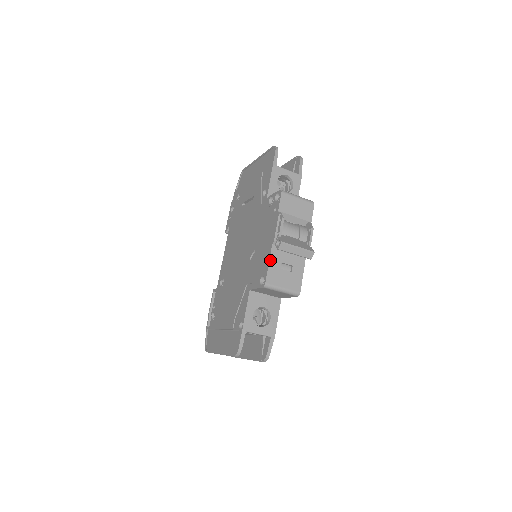
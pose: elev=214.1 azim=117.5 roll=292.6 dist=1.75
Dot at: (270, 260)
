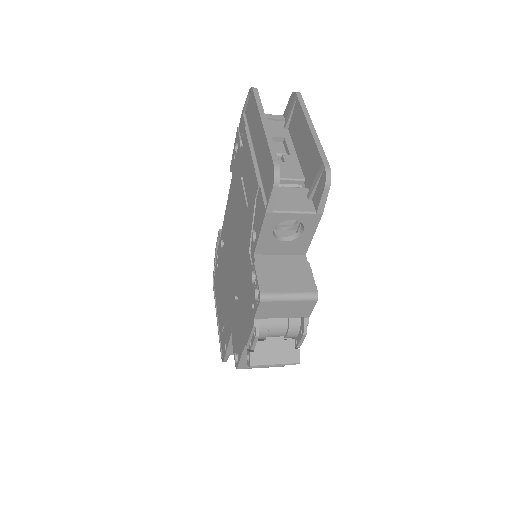
Dot at: (242, 355)
